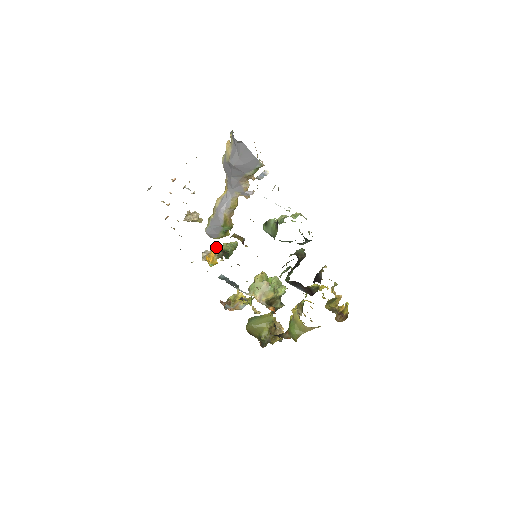
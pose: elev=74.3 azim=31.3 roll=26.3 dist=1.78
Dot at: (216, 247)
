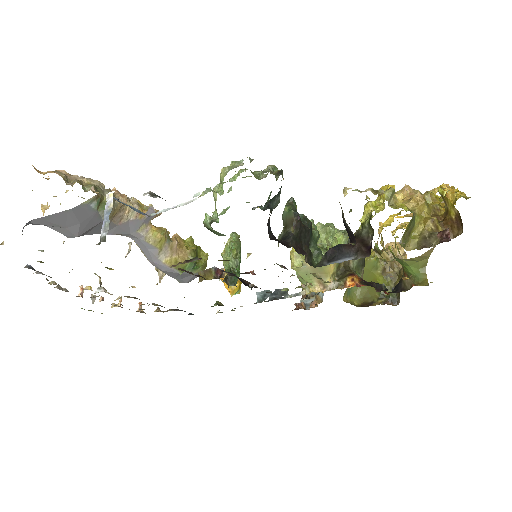
Dot at: occluded
